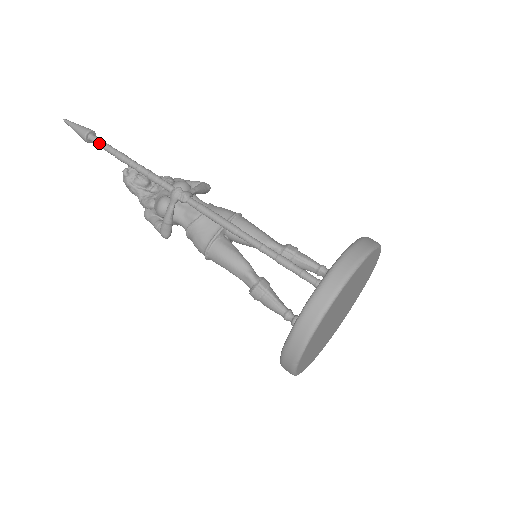
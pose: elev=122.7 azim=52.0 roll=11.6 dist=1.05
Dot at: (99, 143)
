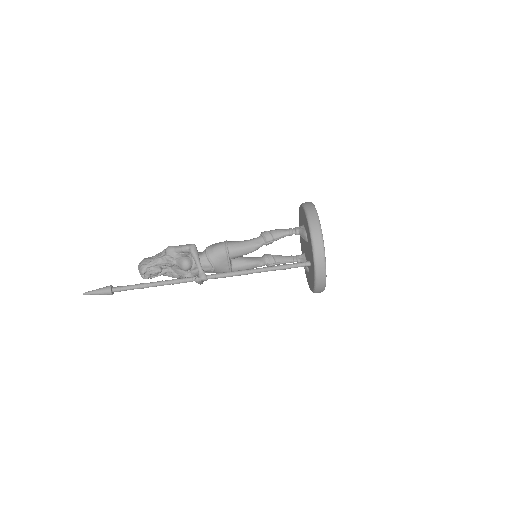
Dot at: occluded
